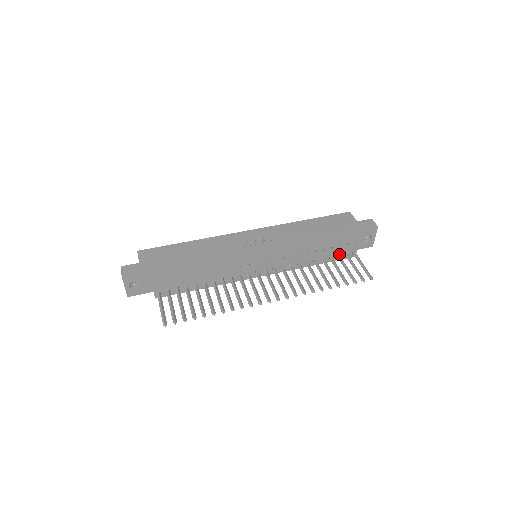
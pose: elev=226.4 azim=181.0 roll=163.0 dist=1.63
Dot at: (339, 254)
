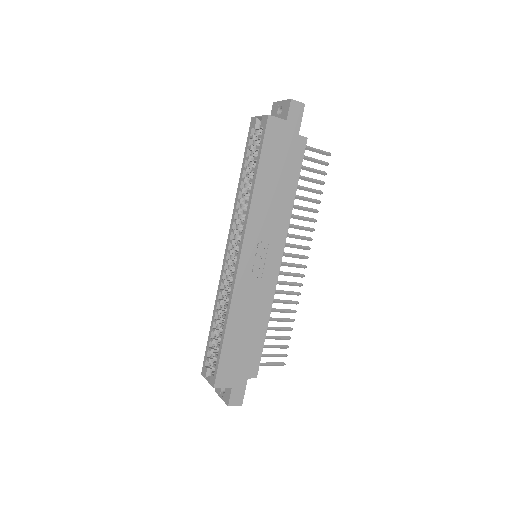
Dot at: occluded
